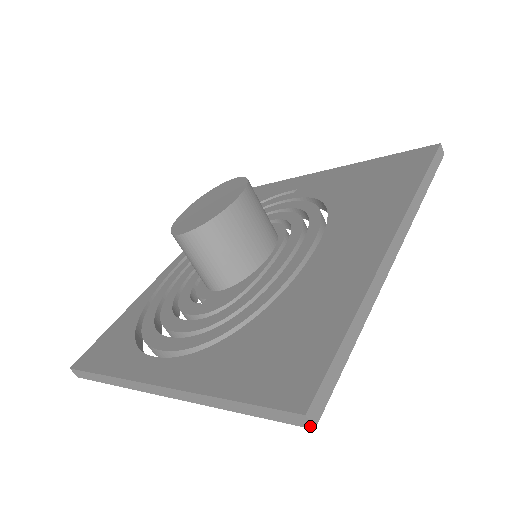
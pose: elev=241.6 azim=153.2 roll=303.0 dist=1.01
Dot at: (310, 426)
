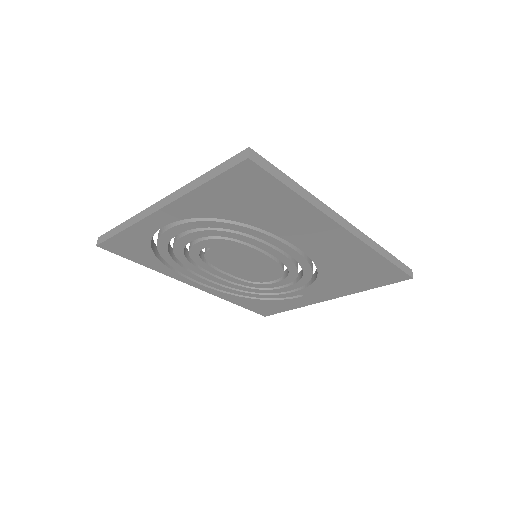
Dot at: (247, 156)
